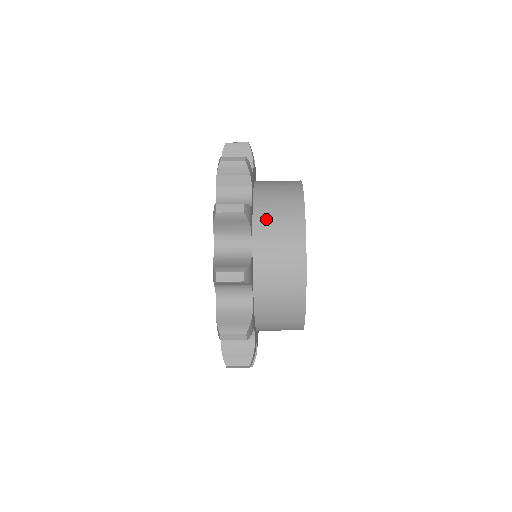
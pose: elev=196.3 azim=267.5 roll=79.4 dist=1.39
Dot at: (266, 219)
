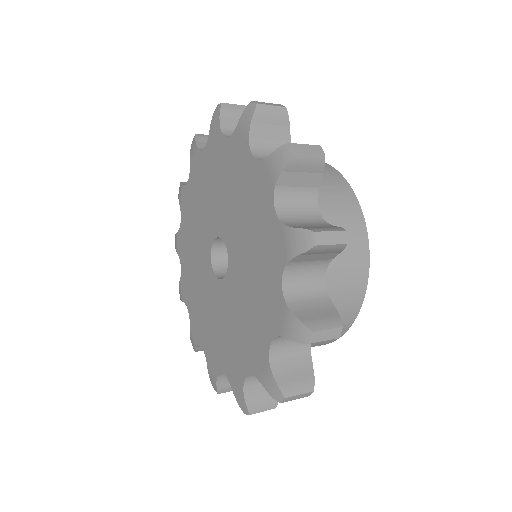
Dot at: occluded
